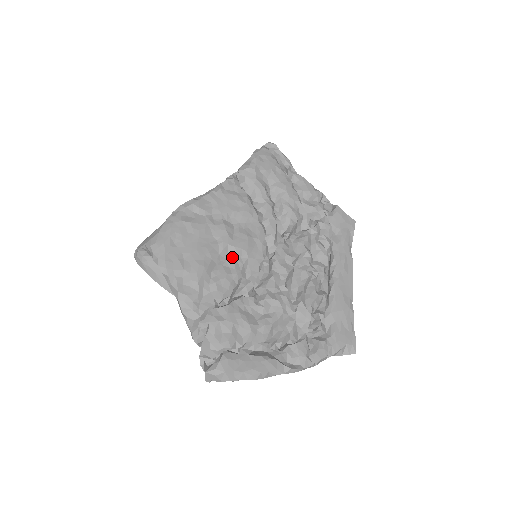
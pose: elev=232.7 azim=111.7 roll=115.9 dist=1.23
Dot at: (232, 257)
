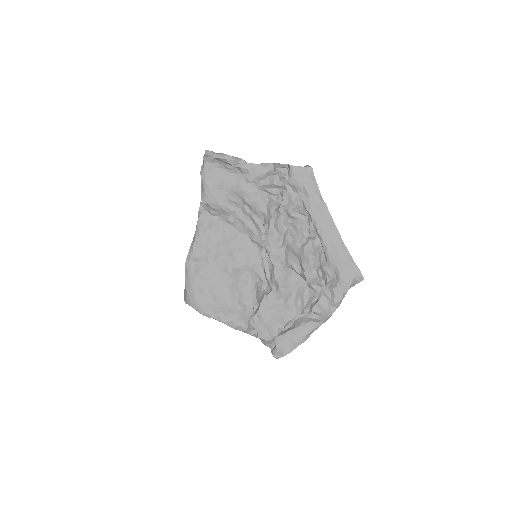
Dot at: (240, 275)
